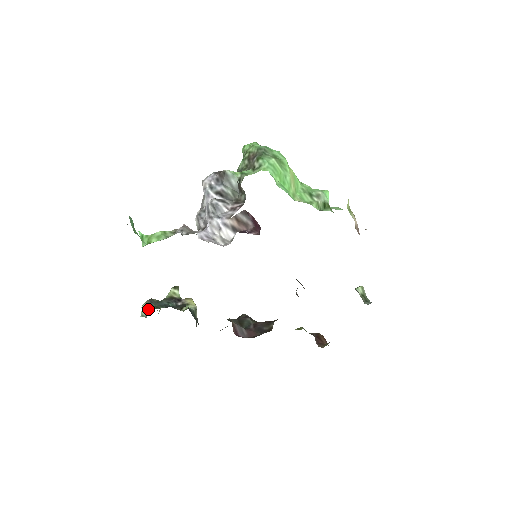
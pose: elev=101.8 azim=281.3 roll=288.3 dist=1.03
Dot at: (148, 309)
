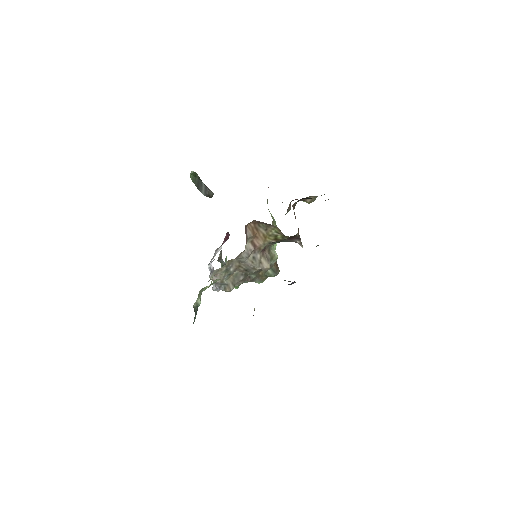
Dot at: occluded
